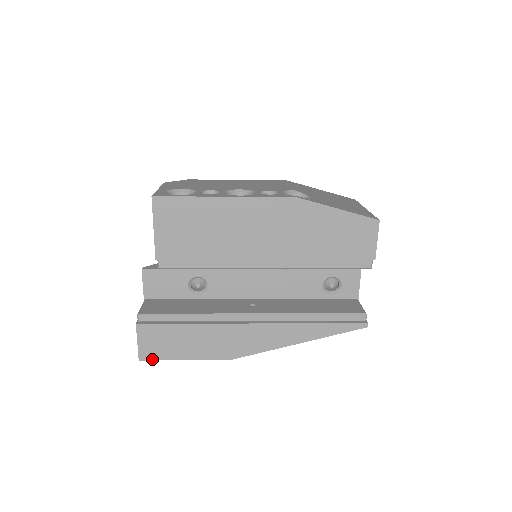
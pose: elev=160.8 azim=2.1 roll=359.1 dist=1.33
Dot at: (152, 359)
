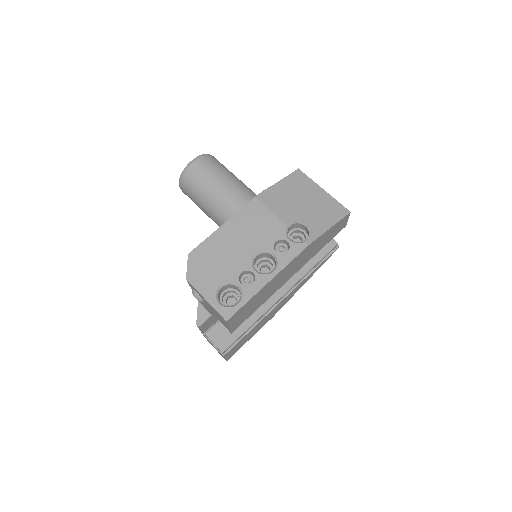
Dot at: occluded
